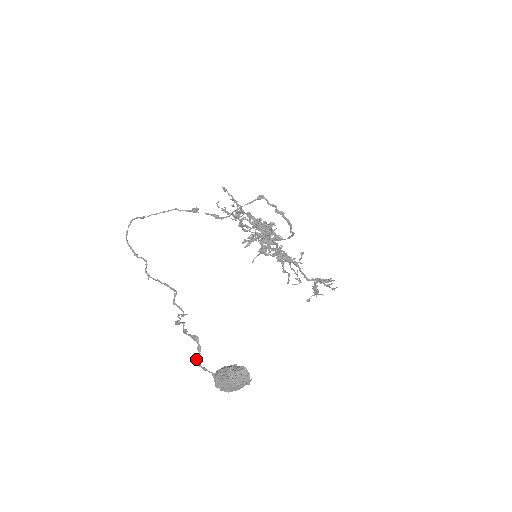
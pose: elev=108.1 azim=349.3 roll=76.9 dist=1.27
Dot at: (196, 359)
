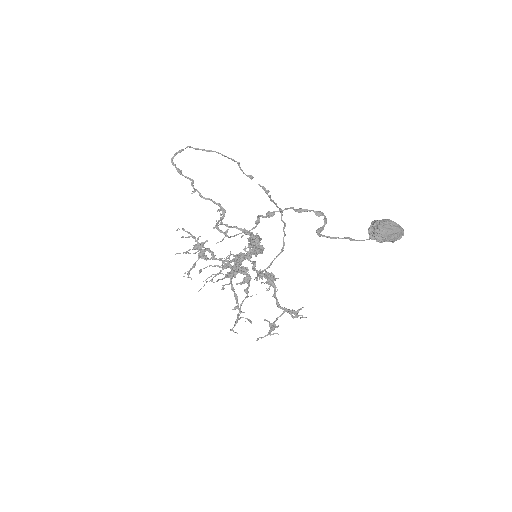
Dot at: (319, 230)
